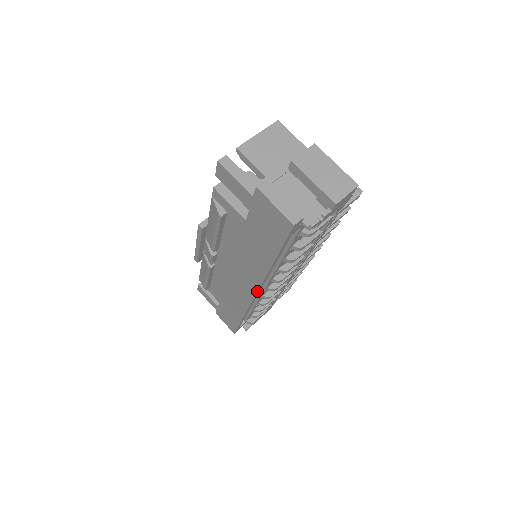
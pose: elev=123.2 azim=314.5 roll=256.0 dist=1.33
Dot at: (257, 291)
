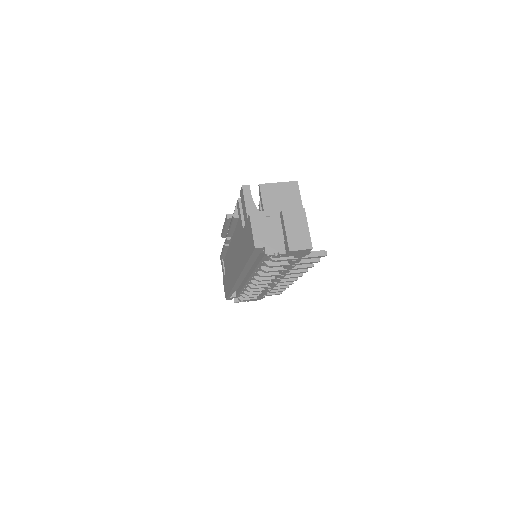
Dot at: (238, 277)
